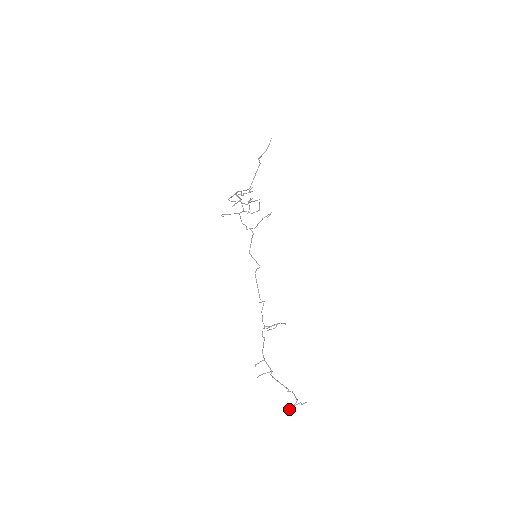
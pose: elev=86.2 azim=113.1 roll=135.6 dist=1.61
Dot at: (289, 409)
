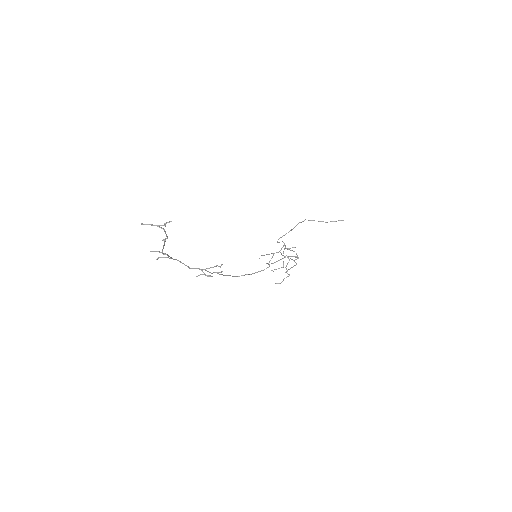
Dot at: (150, 224)
